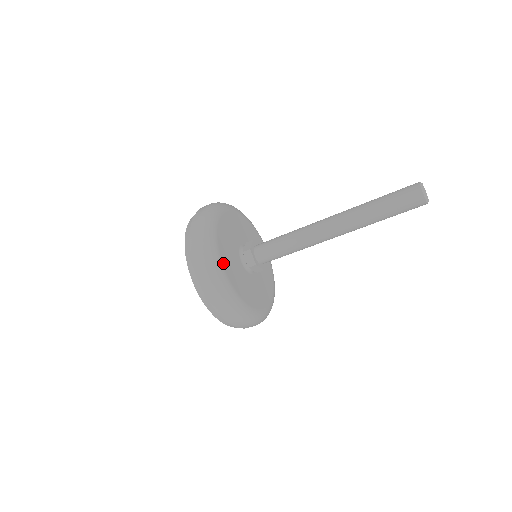
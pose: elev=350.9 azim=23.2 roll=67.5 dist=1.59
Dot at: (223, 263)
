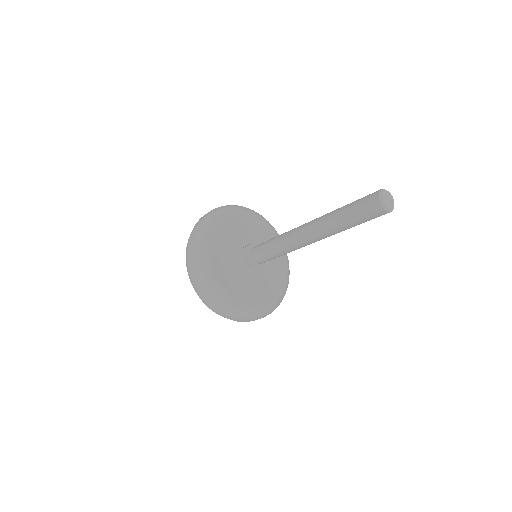
Dot at: (230, 293)
